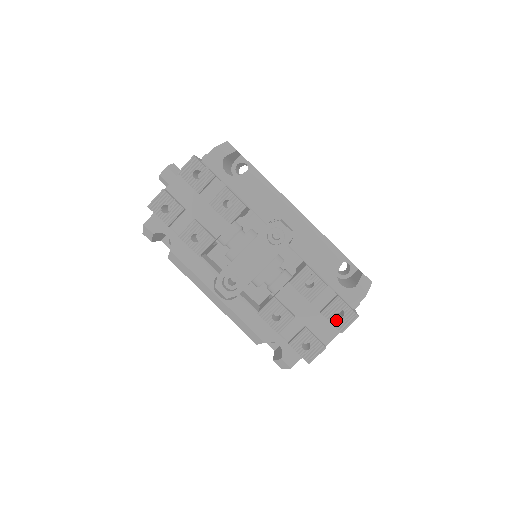
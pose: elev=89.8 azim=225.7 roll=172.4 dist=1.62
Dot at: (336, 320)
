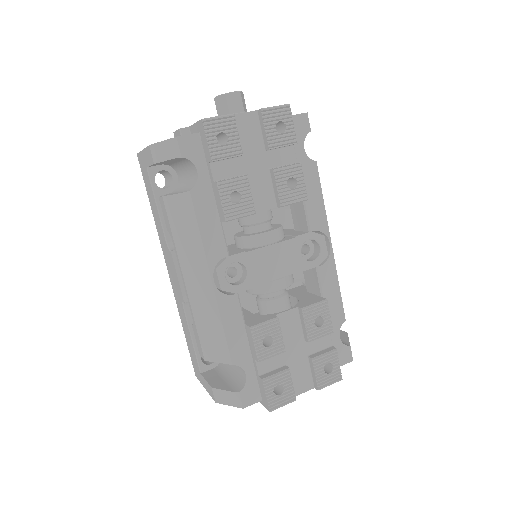
Dot at: (321, 373)
